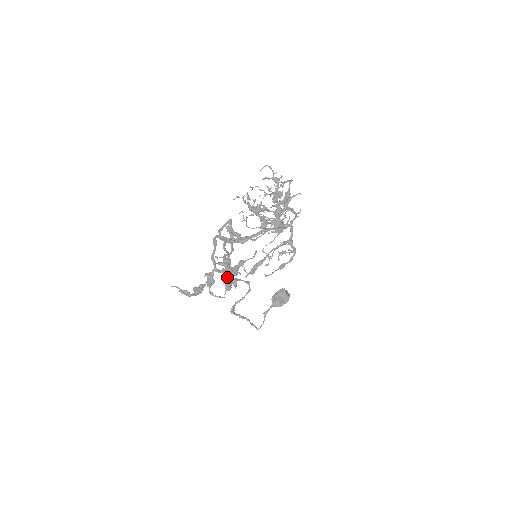
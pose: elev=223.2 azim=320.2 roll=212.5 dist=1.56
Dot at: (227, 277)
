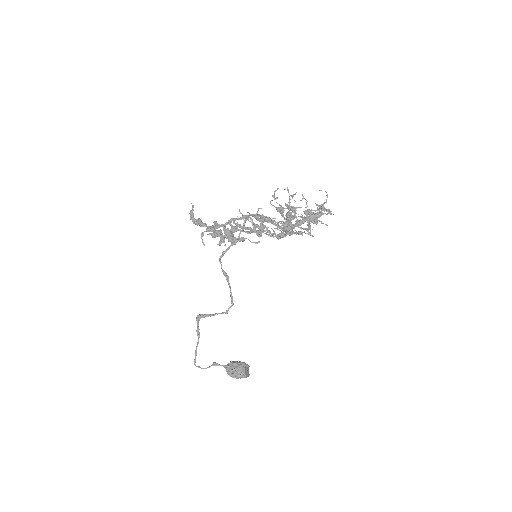
Dot at: occluded
